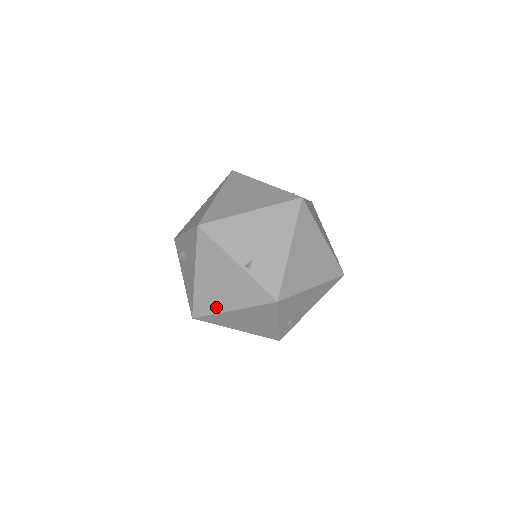
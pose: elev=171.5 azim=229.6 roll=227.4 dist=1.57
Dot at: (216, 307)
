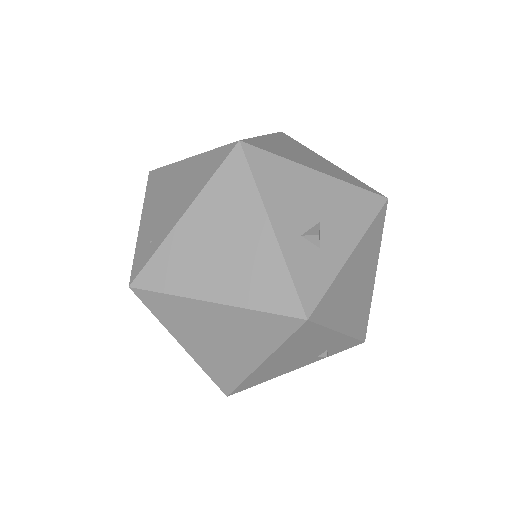
Dot at: occluded
